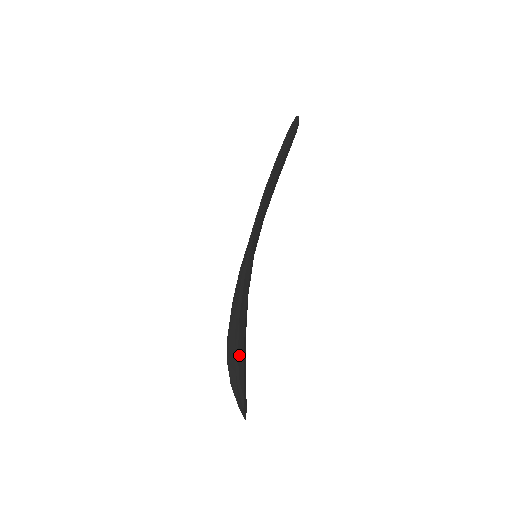
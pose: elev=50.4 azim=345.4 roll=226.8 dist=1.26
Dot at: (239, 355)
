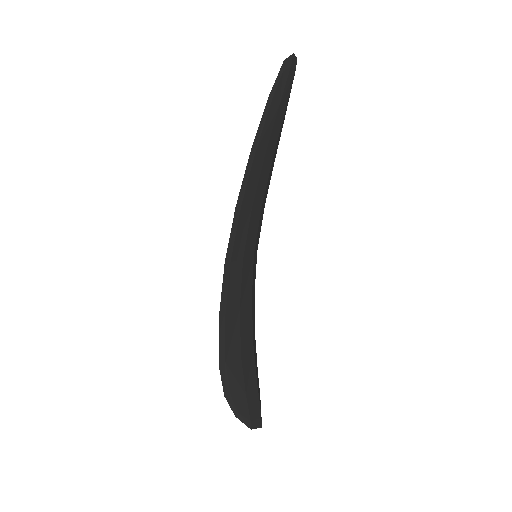
Dot at: (233, 391)
